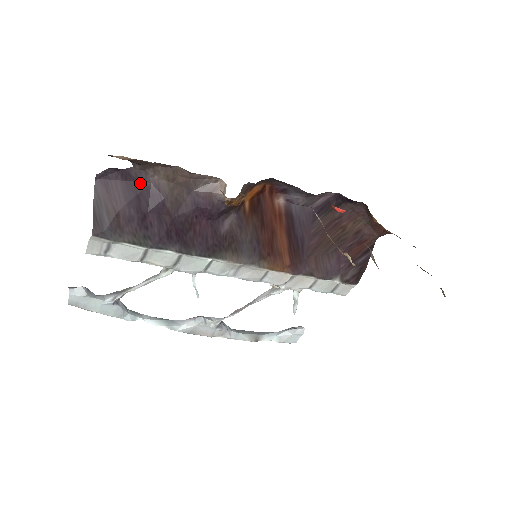
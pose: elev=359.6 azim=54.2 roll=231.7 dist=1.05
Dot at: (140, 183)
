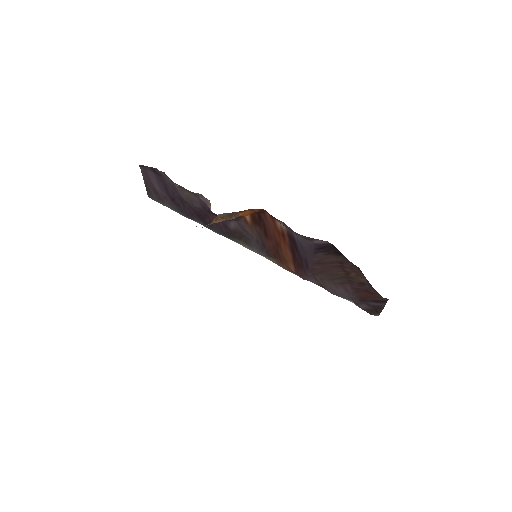
Dot at: (165, 178)
